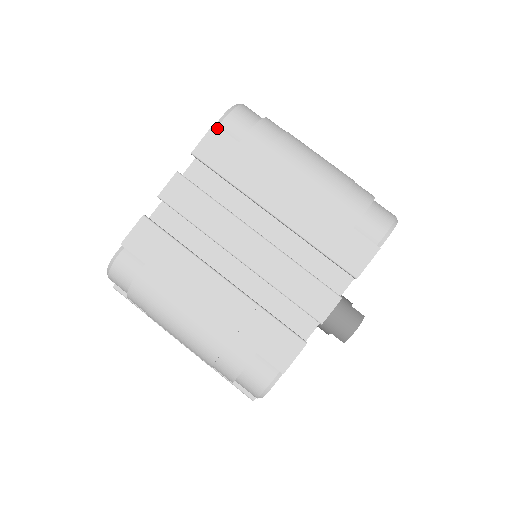
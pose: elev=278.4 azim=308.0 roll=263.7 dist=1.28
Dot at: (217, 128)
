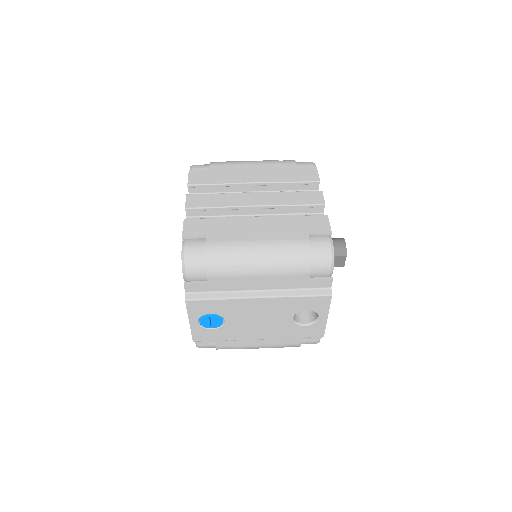
Dot at: (192, 171)
